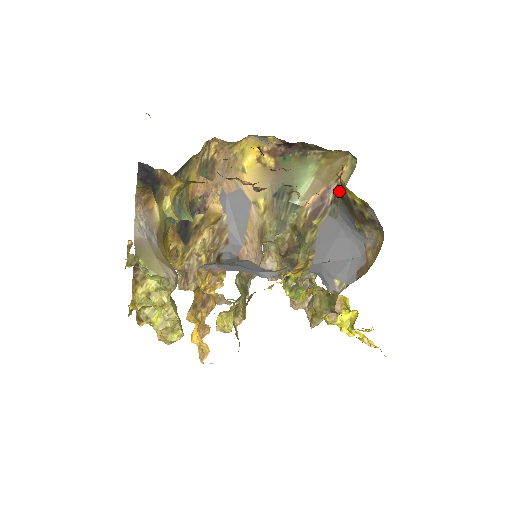
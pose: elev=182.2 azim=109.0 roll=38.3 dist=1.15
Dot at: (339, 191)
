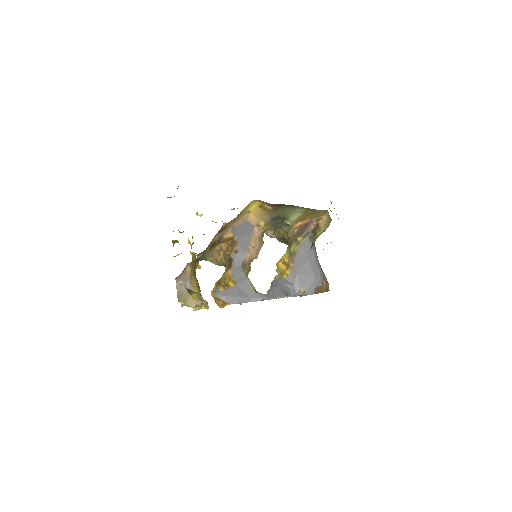
Dot at: (317, 230)
